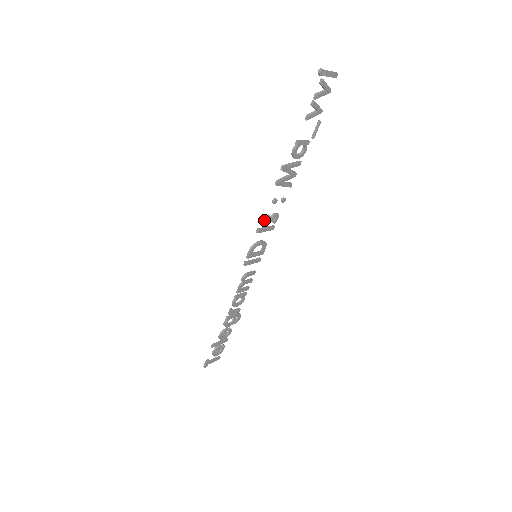
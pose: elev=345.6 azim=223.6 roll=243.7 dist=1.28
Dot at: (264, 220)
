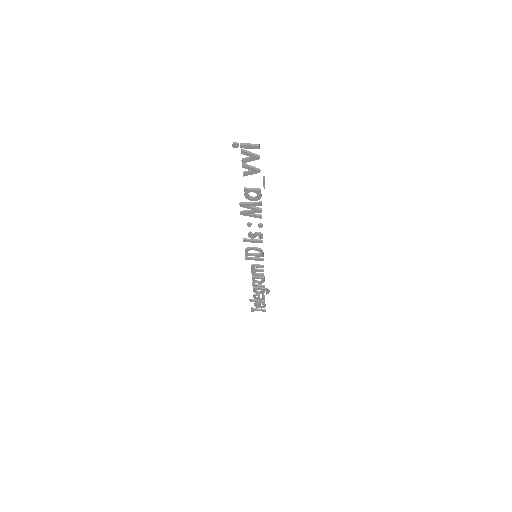
Dot at: (248, 234)
